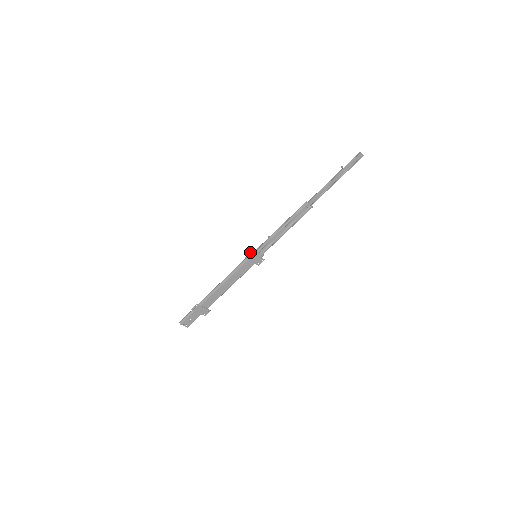
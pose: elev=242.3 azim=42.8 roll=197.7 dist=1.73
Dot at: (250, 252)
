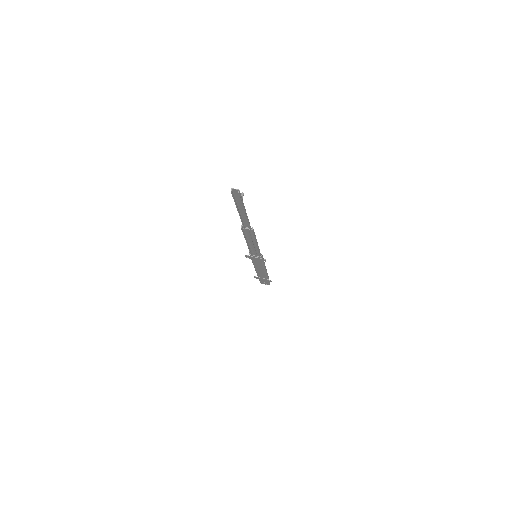
Dot at: (245, 255)
